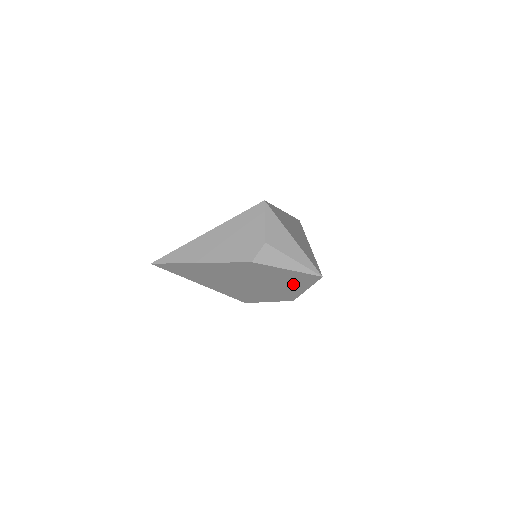
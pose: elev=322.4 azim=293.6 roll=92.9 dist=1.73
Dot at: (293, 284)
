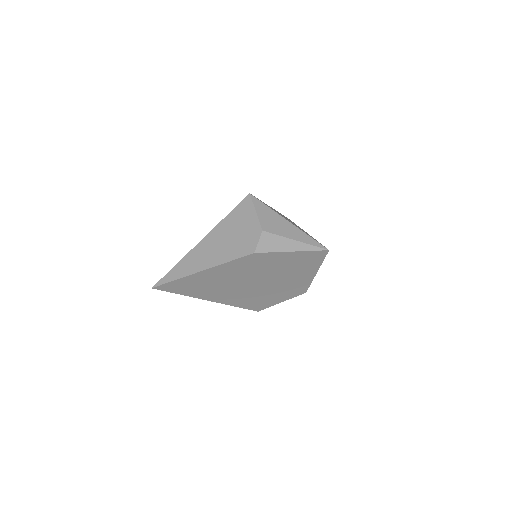
Dot at: (301, 270)
